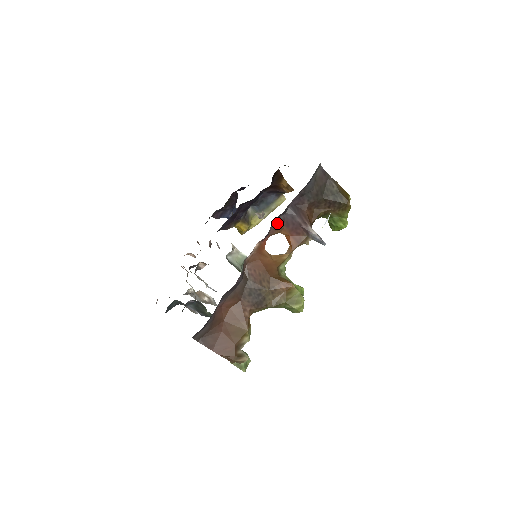
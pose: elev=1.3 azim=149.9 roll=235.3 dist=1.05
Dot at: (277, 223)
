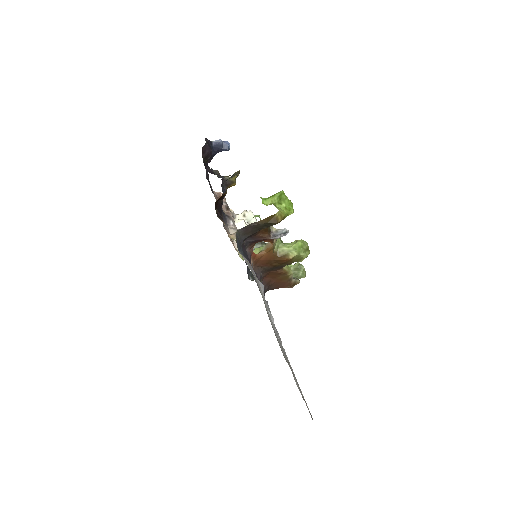
Dot at: (249, 246)
